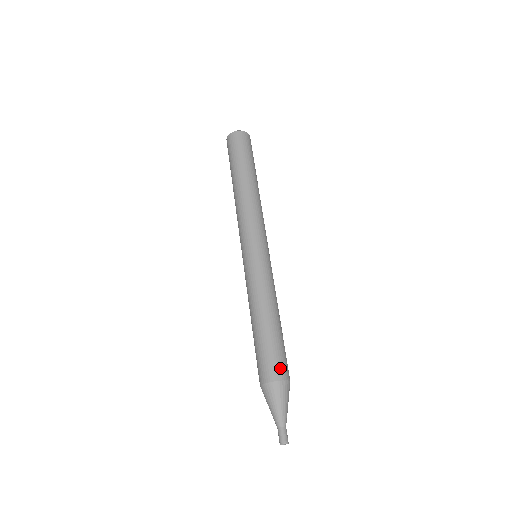
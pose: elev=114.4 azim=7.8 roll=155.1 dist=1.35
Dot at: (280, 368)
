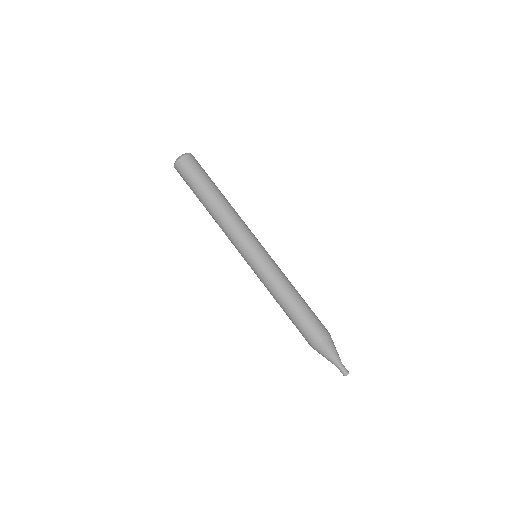
Dot at: (317, 333)
